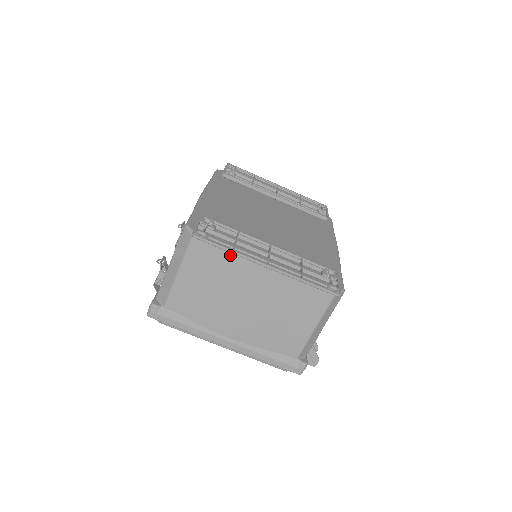
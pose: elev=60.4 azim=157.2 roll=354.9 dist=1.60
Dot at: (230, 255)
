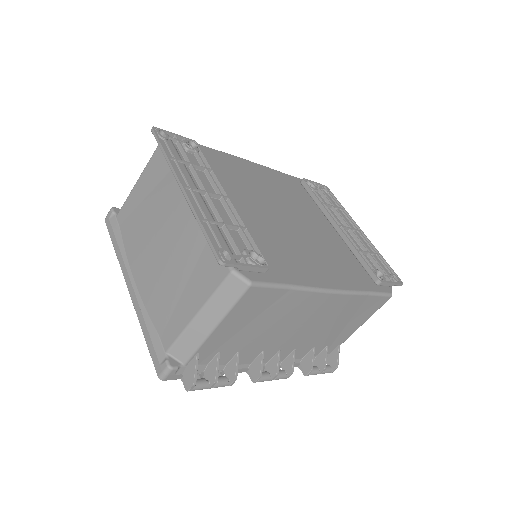
Dot at: occluded
